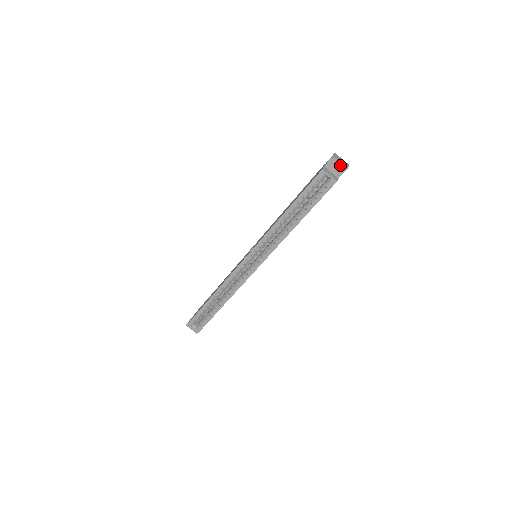
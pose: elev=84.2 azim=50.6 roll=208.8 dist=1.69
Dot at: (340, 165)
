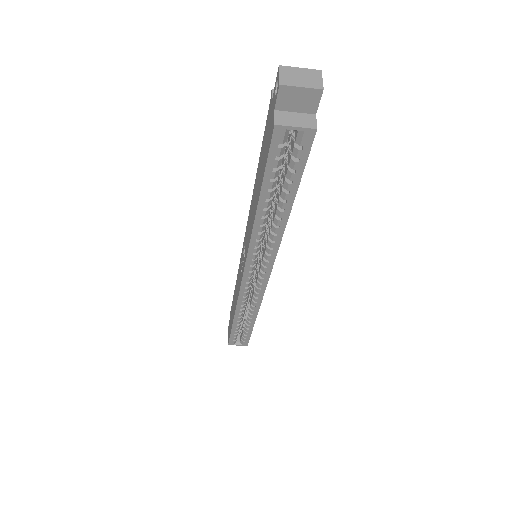
Dot at: (304, 92)
